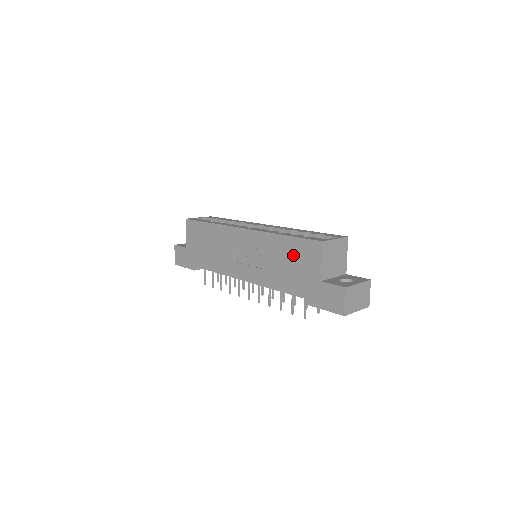
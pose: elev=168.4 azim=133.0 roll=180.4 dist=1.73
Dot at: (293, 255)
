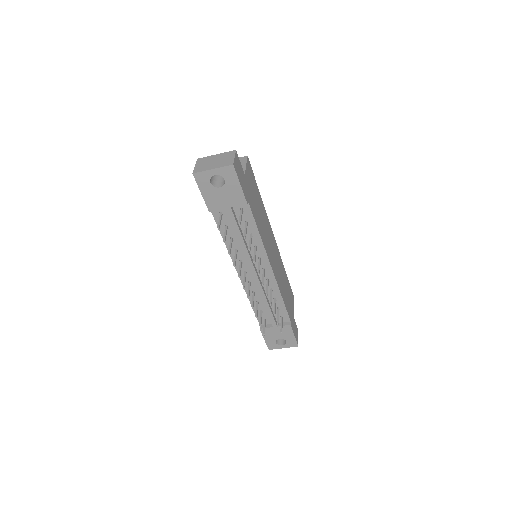
Dot at: occluded
